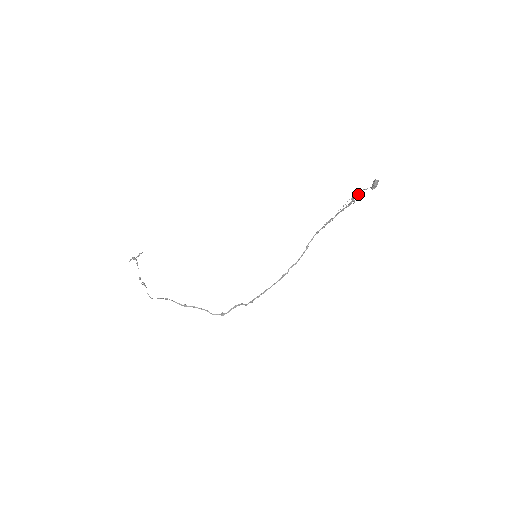
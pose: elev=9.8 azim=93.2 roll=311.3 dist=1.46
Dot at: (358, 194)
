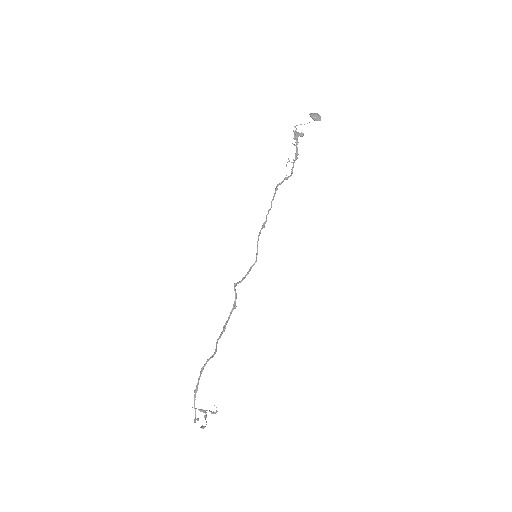
Dot at: (295, 126)
